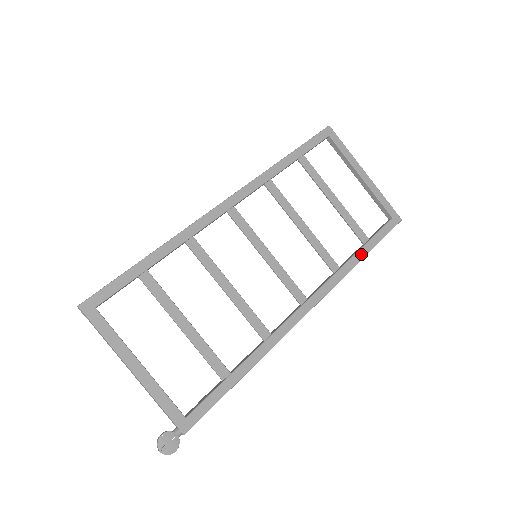
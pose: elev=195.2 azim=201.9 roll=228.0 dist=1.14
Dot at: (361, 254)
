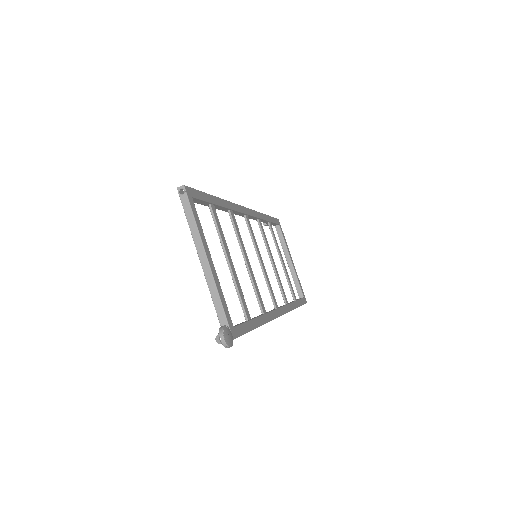
Dot at: (296, 304)
